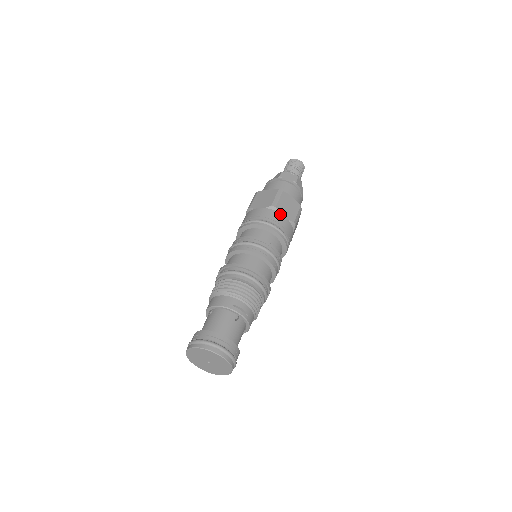
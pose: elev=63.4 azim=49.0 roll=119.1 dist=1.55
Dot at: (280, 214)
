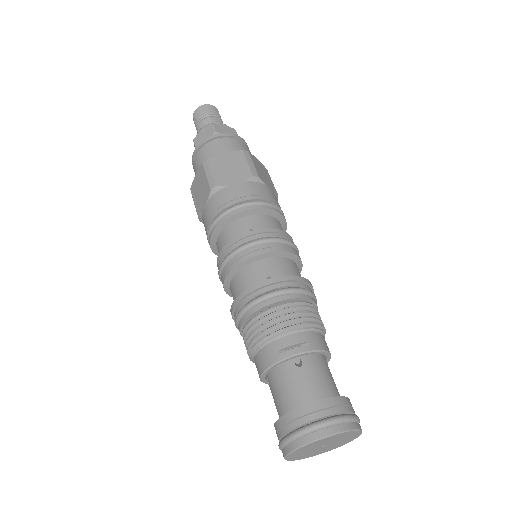
Dot at: (228, 187)
